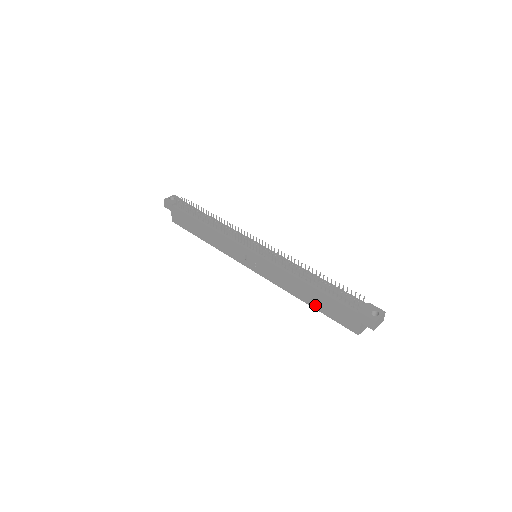
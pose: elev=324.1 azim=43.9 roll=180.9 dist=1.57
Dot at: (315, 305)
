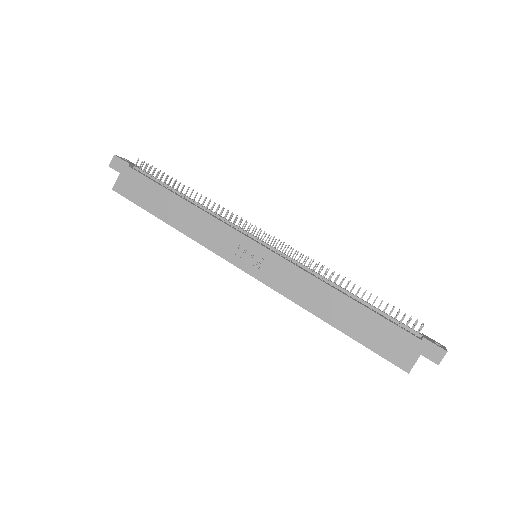
Dot at: (348, 328)
